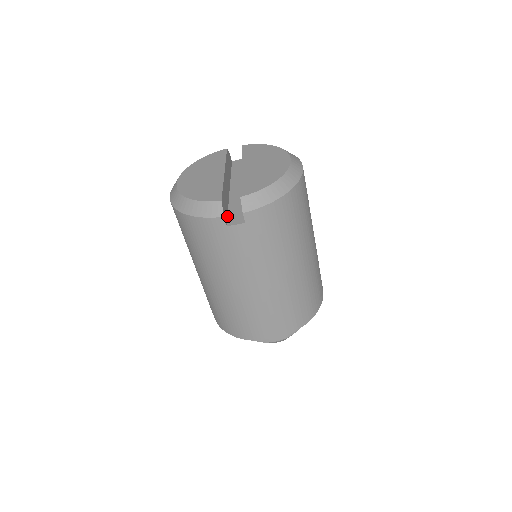
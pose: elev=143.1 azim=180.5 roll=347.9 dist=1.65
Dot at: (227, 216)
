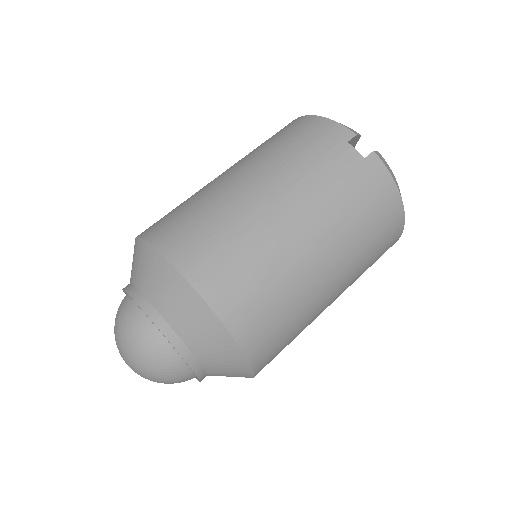
Dot at: occluded
